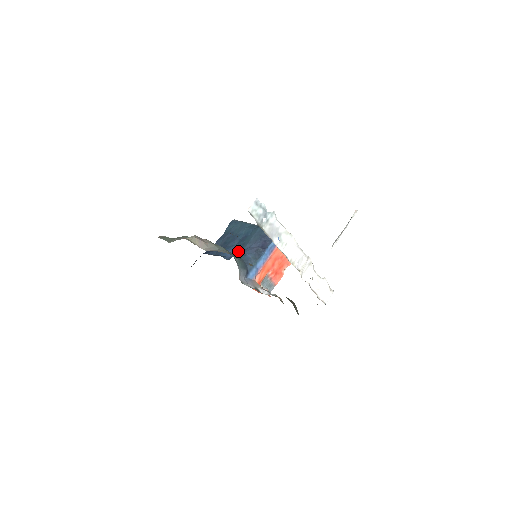
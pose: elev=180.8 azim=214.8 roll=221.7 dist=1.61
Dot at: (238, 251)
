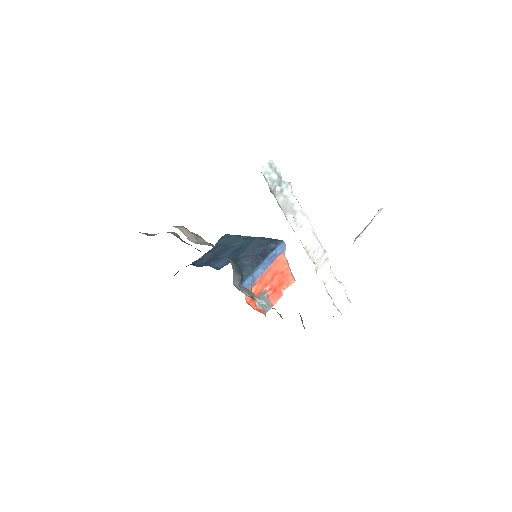
Dot at: occluded
